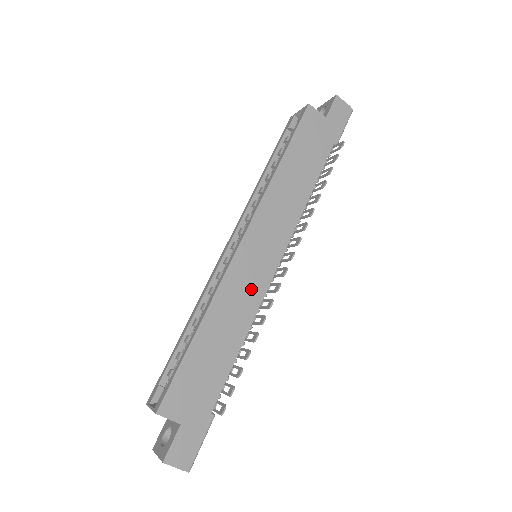
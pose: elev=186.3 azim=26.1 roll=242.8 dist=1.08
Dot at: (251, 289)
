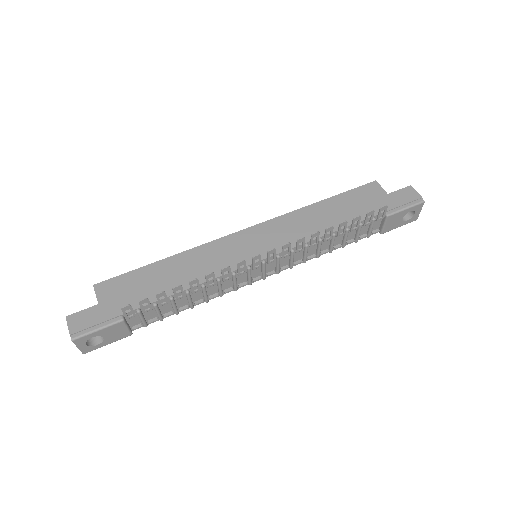
Dot at: (225, 261)
